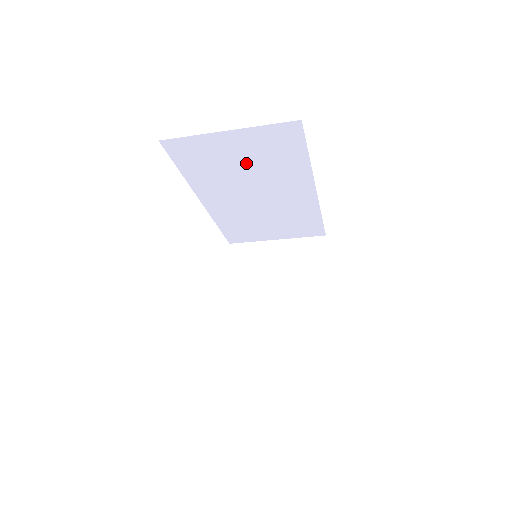
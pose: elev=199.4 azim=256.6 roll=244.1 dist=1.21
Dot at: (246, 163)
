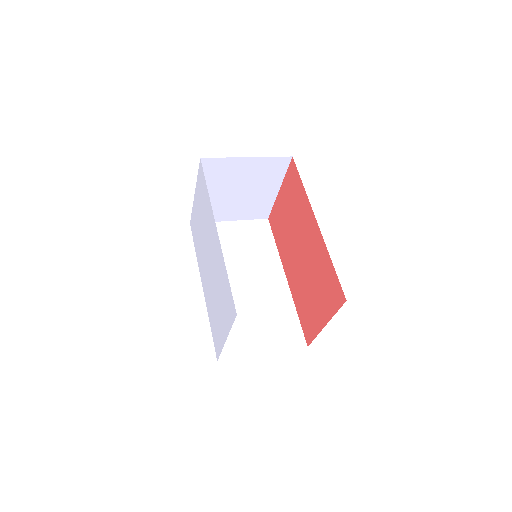
Dot at: occluded
